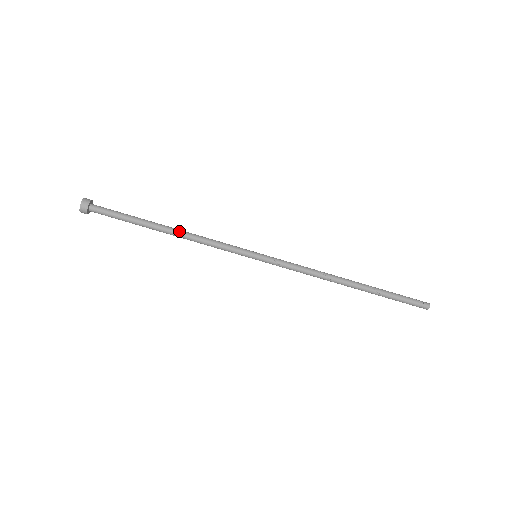
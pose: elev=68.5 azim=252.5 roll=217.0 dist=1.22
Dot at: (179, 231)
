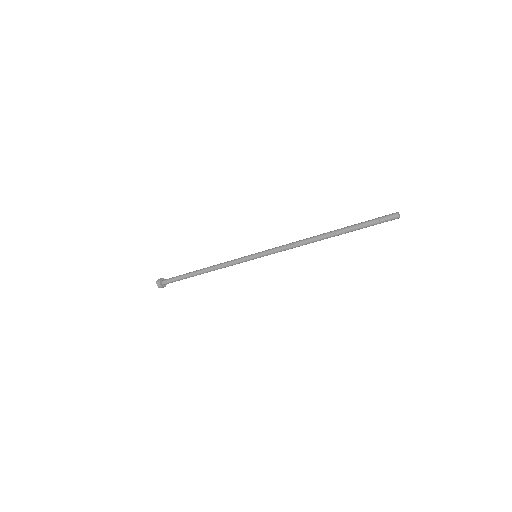
Dot at: occluded
